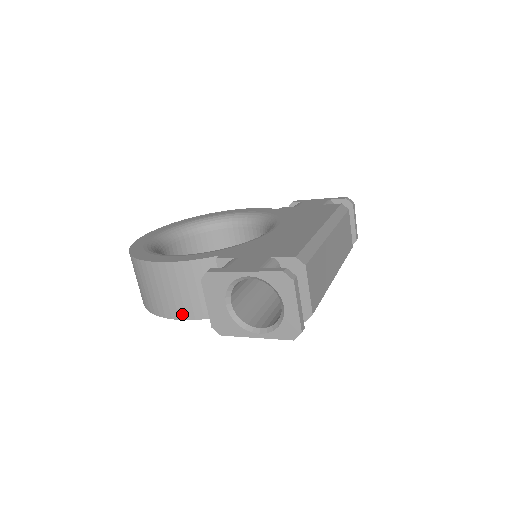
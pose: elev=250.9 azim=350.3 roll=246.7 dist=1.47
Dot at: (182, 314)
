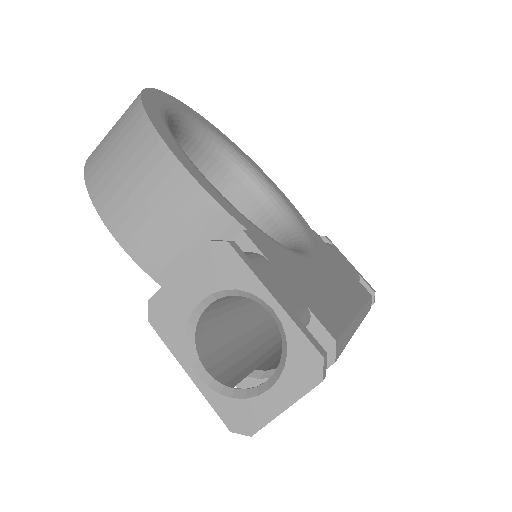
Dot at: (124, 234)
